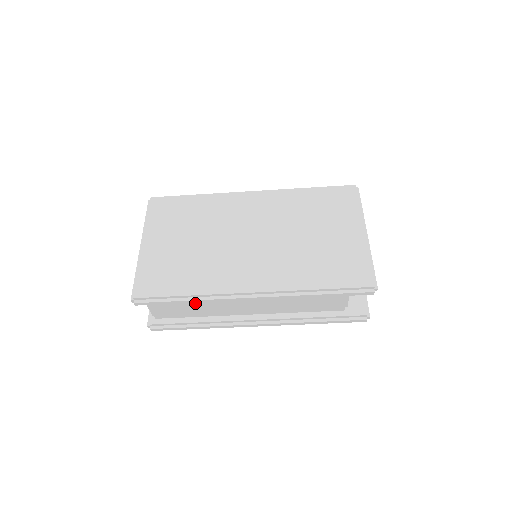
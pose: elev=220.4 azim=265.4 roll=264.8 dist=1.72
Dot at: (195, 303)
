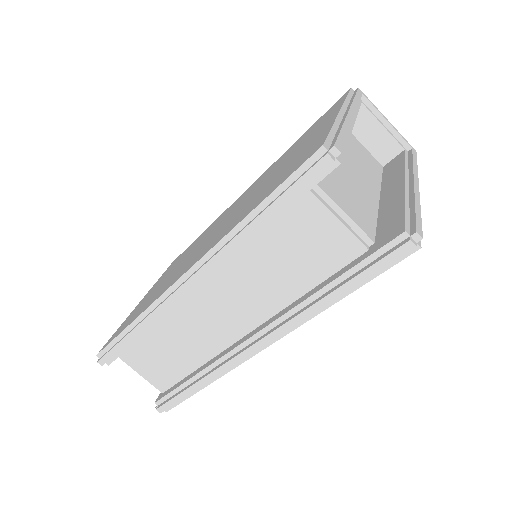
Dot at: (168, 341)
